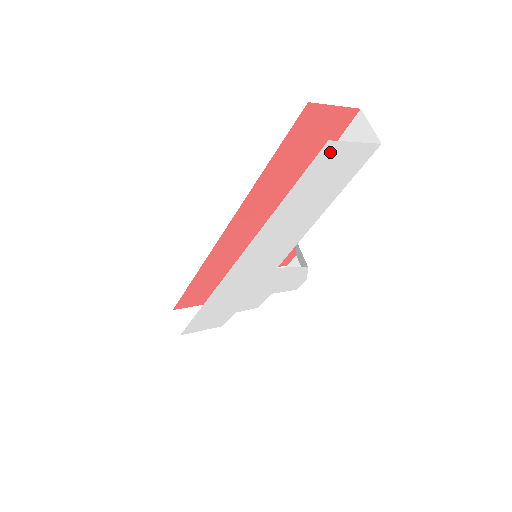
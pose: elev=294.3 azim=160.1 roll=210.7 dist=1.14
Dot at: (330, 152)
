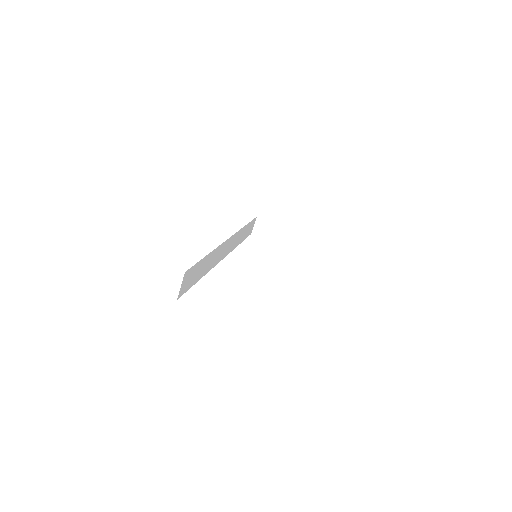
Dot at: occluded
